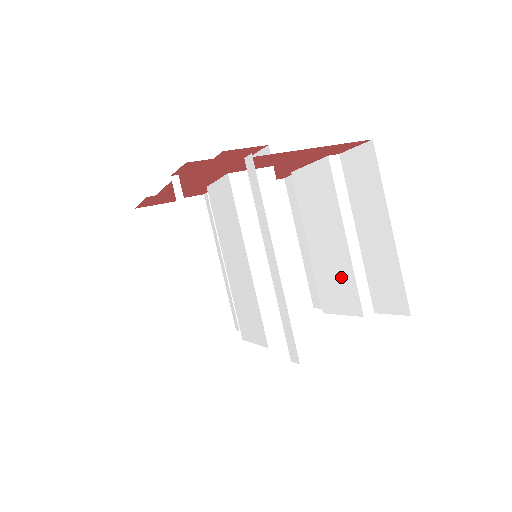
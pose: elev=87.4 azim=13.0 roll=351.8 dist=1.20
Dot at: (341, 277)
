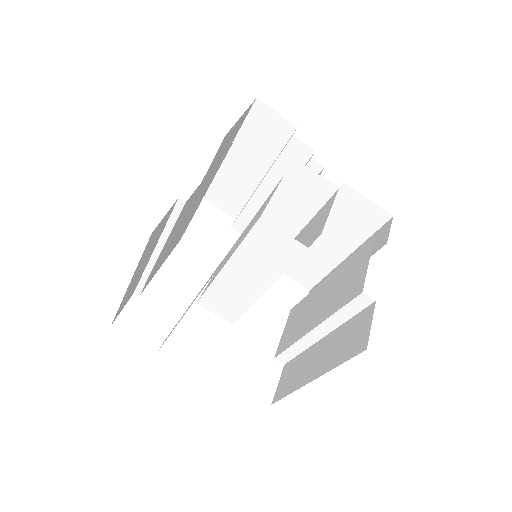
Dot at: (297, 328)
